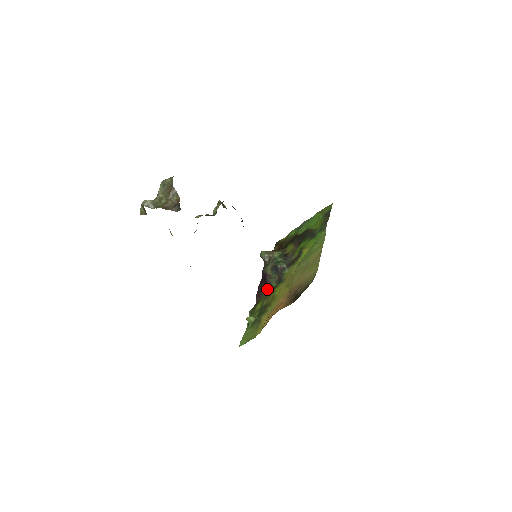
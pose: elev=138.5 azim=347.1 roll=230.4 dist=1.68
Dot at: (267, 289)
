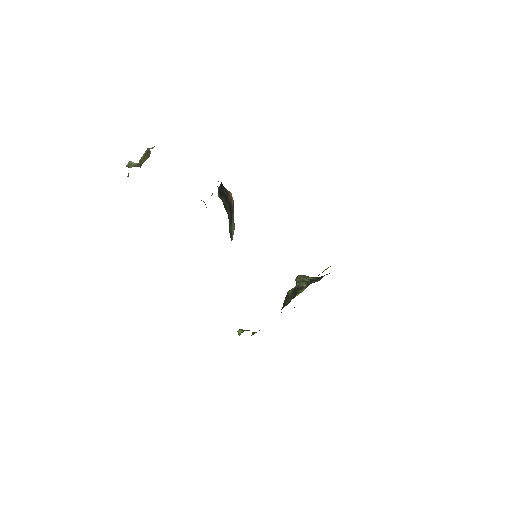
Dot at: occluded
